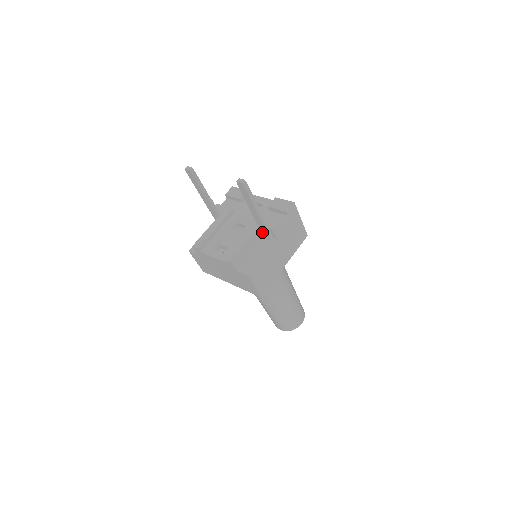
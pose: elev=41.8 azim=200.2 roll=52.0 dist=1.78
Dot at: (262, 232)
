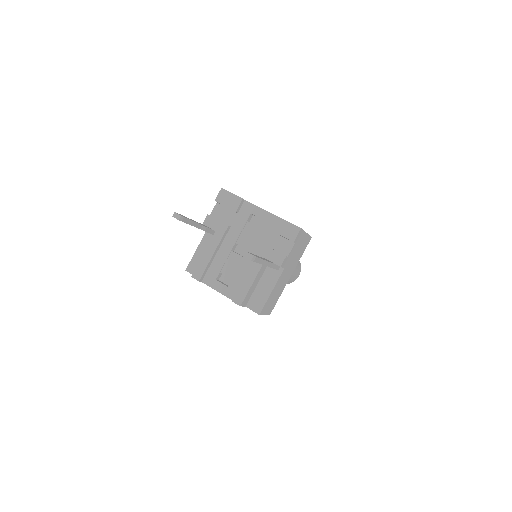
Dot at: occluded
